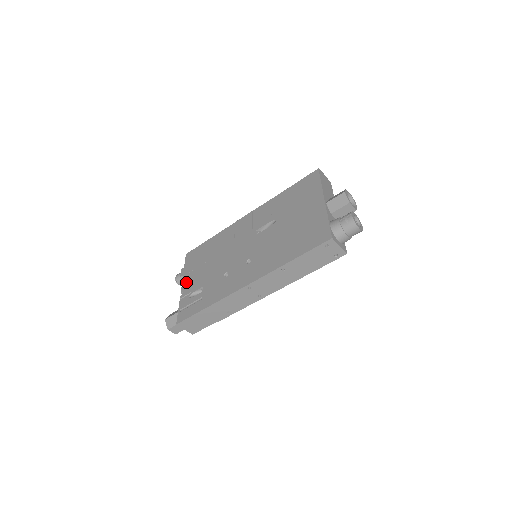
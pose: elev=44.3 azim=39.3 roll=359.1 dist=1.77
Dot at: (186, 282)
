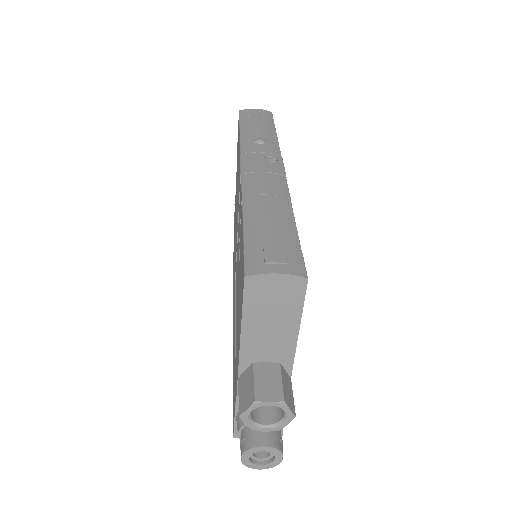
Dot at: (236, 178)
